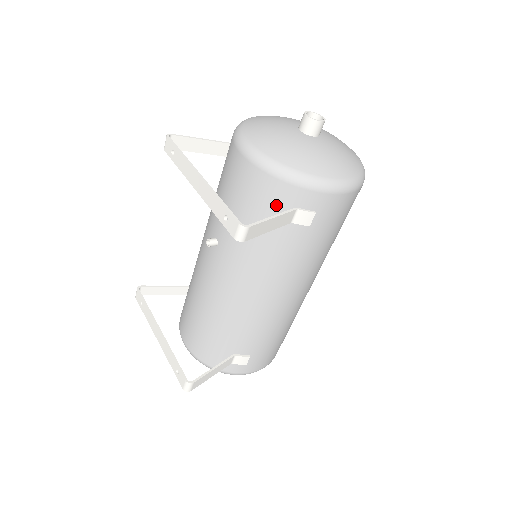
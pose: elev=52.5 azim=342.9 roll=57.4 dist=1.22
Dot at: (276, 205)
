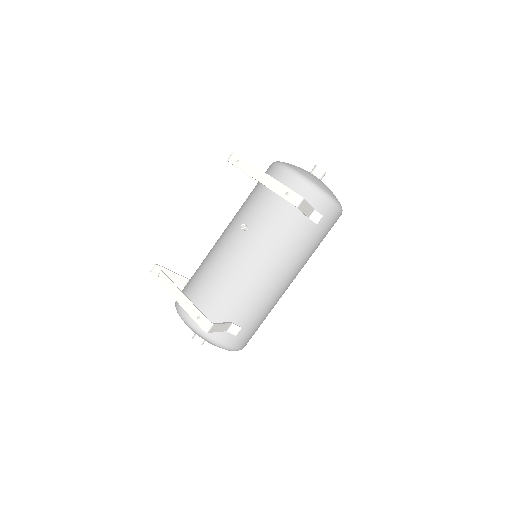
Dot at: occluded
